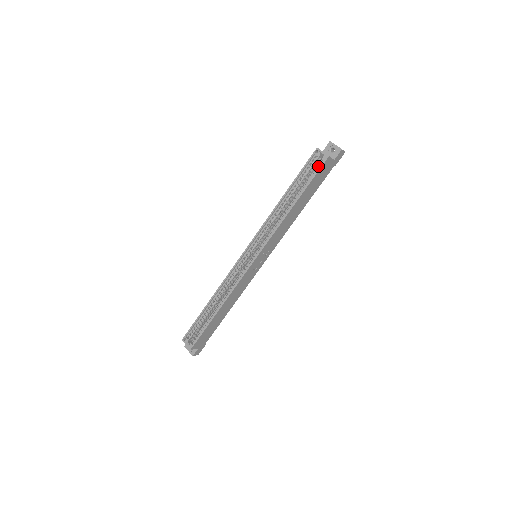
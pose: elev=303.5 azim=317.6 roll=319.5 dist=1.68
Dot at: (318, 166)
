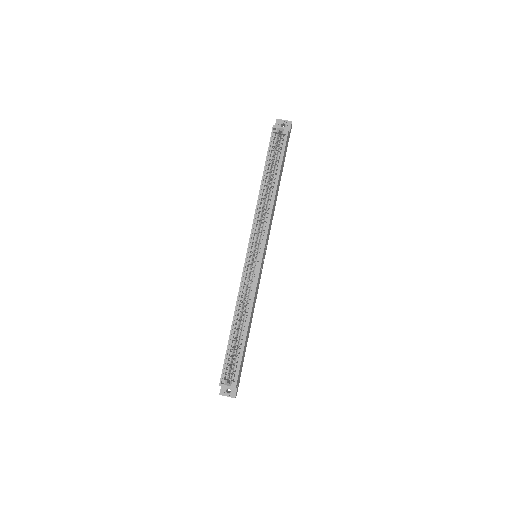
Dot at: (282, 141)
